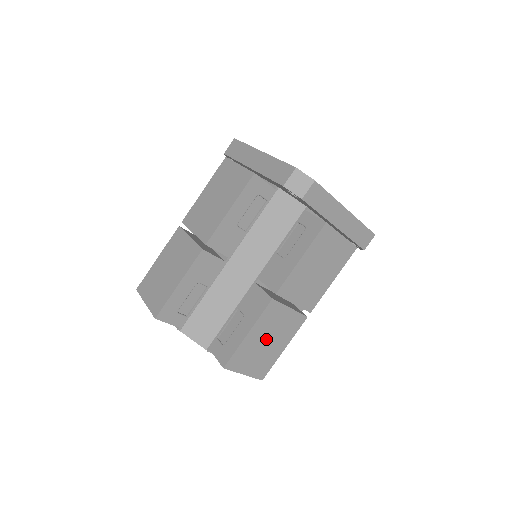
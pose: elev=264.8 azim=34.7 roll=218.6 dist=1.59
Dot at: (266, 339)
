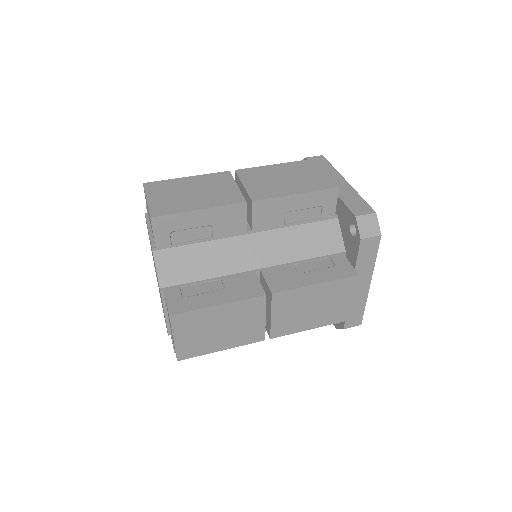
Dot at: (223, 326)
